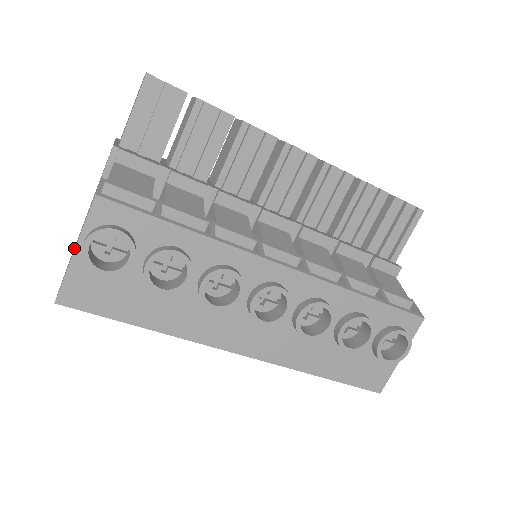
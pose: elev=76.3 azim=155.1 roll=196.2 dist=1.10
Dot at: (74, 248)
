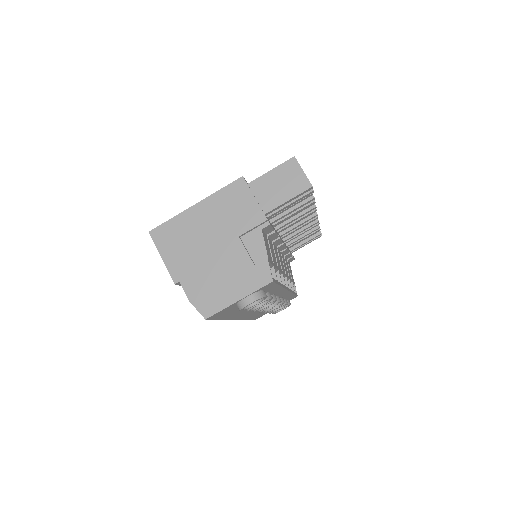
Dot at: (200, 264)
